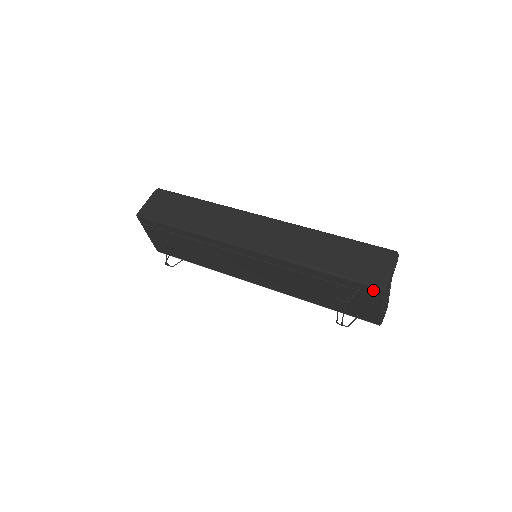
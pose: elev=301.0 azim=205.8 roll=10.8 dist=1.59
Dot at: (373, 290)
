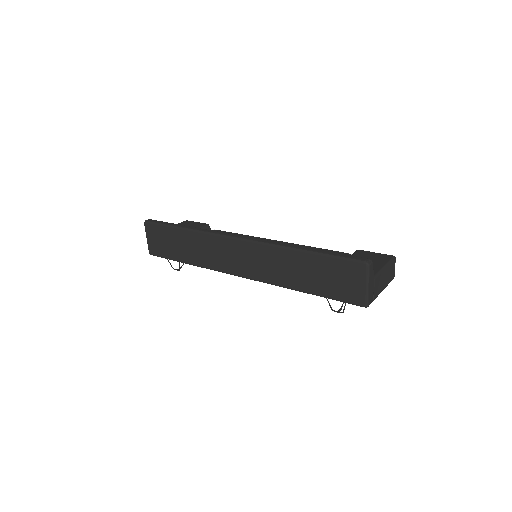
Dot at: occluded
